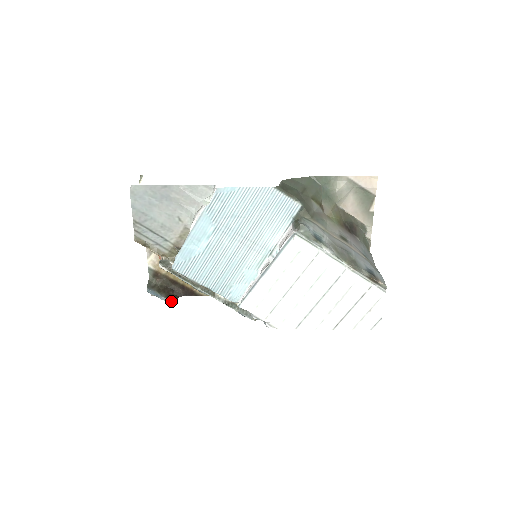
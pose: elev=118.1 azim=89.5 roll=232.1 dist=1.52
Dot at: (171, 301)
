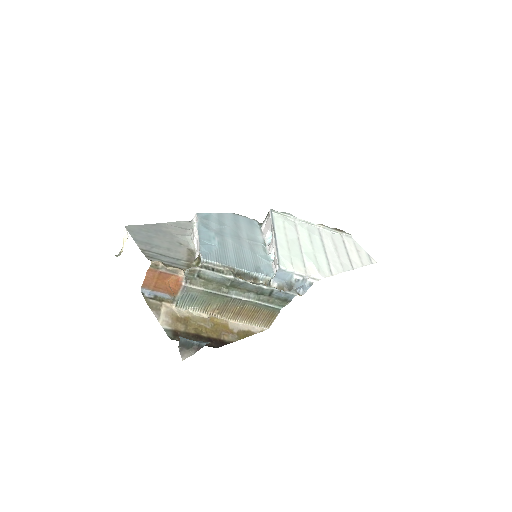
Dot at: occluded
